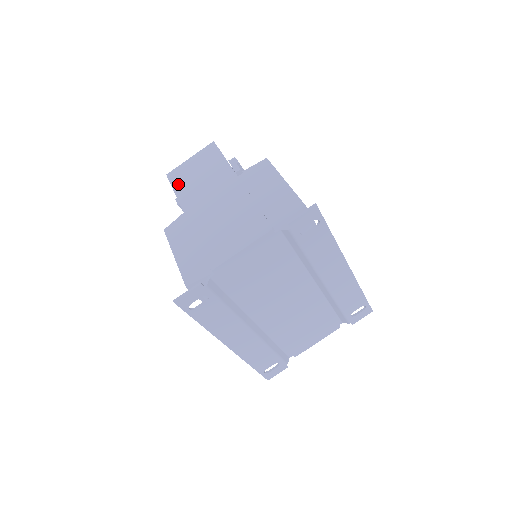
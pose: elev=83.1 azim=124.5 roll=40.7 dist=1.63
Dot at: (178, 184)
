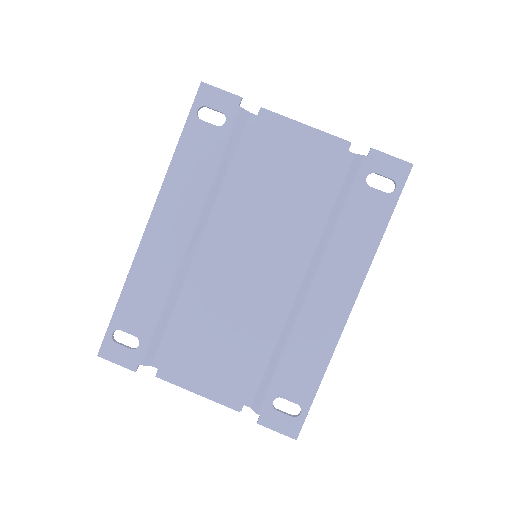
Dot at: occluded
